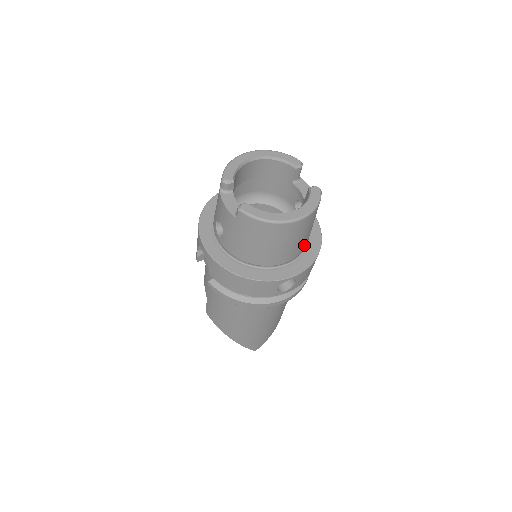
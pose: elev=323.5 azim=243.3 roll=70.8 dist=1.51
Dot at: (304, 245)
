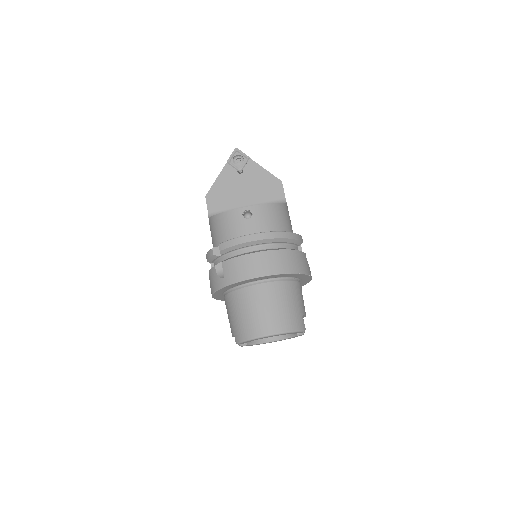
Dot at: occluded
